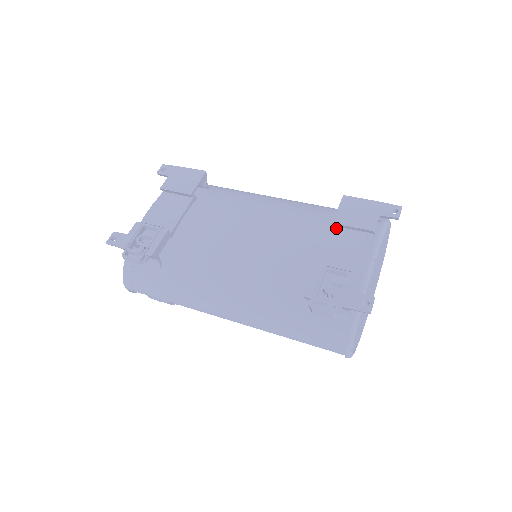
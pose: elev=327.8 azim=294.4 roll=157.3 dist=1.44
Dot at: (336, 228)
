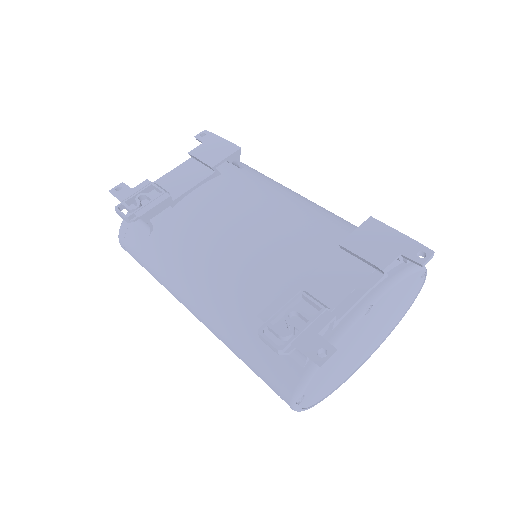
Dot at: (343, 252)
